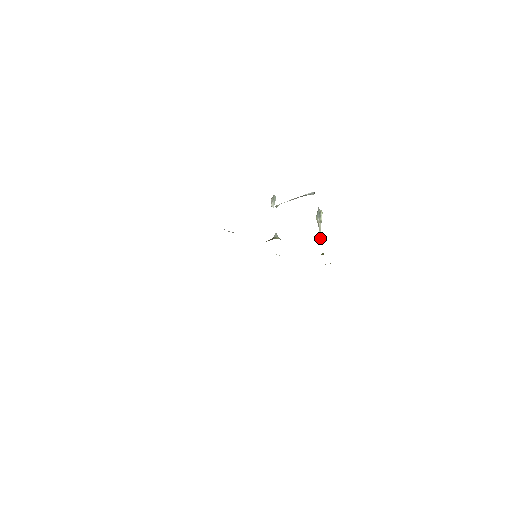
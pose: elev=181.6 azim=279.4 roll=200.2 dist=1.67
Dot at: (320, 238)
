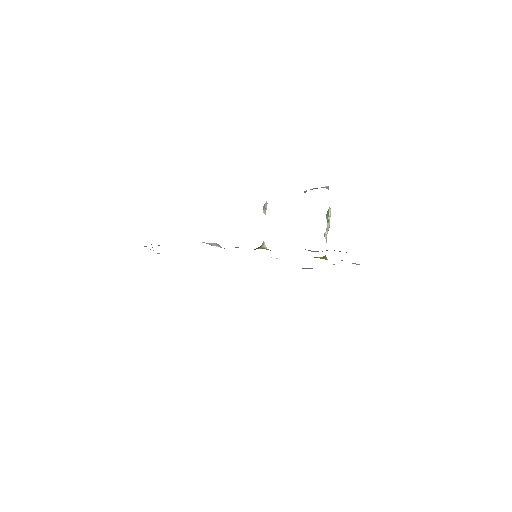
Dot at: occluded
